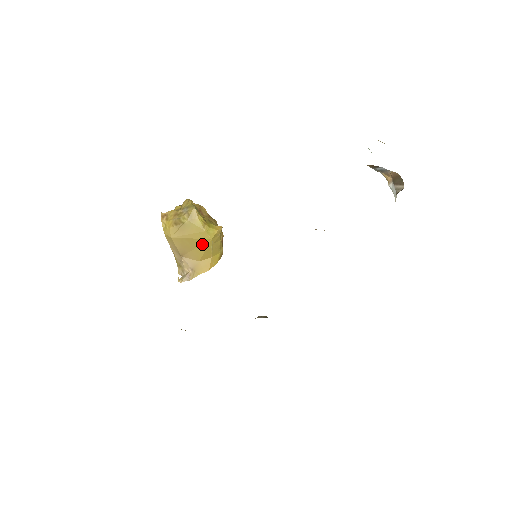
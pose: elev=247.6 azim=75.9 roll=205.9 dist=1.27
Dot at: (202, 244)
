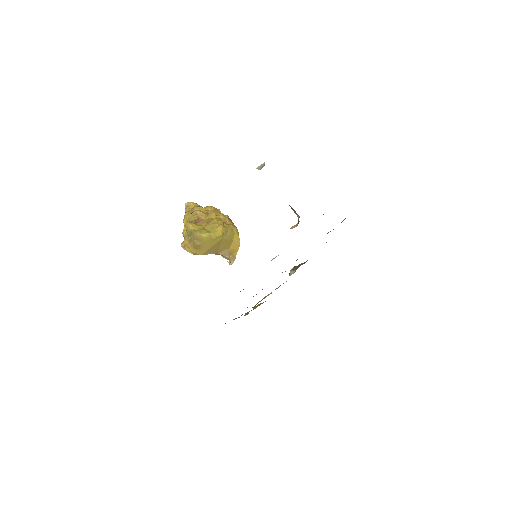
Dot at: (221, 243)
